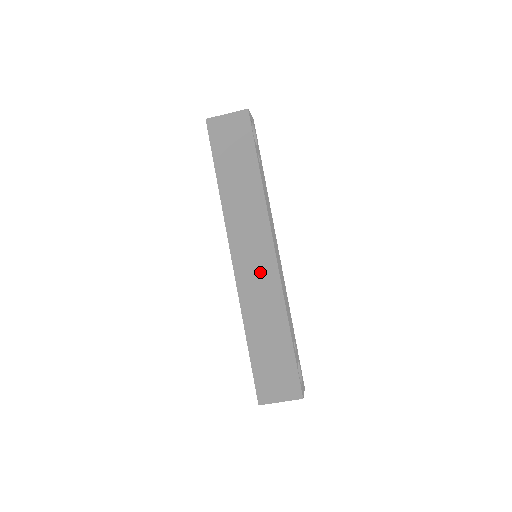
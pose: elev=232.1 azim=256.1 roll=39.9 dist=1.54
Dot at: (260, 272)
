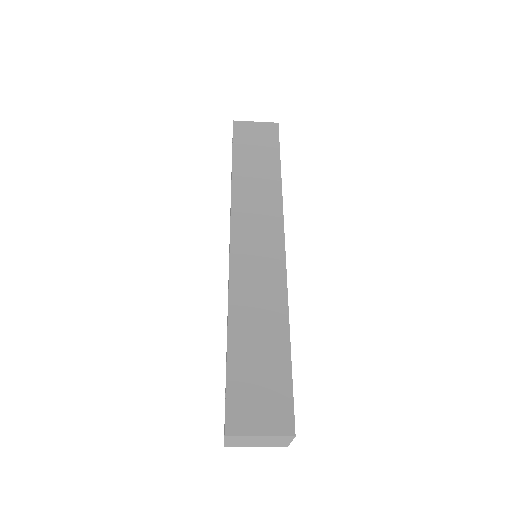
Dot at: (262, 262)
